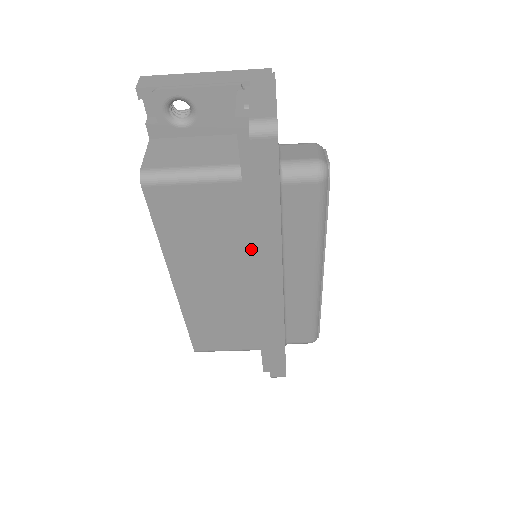
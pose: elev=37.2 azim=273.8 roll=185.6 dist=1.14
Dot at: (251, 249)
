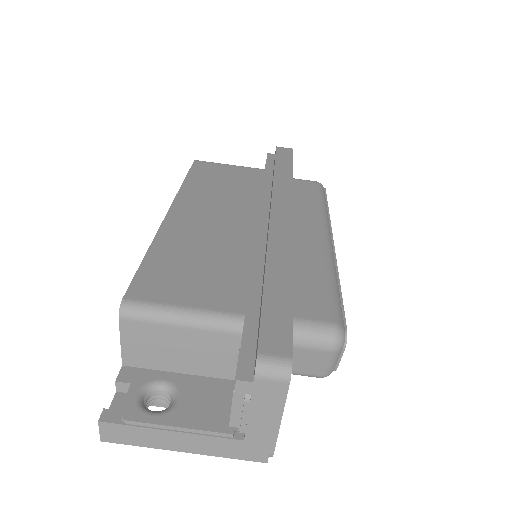
Dot at: (262, 200)
